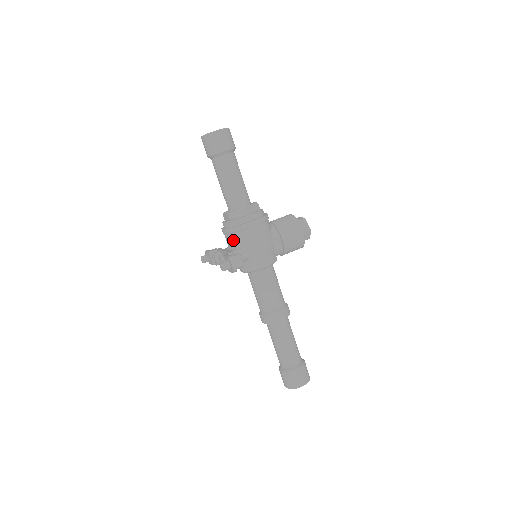
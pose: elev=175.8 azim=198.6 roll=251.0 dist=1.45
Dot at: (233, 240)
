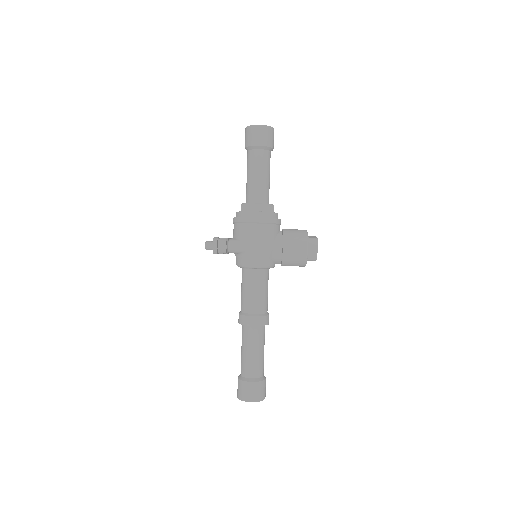
Dot at: (236, 230)
